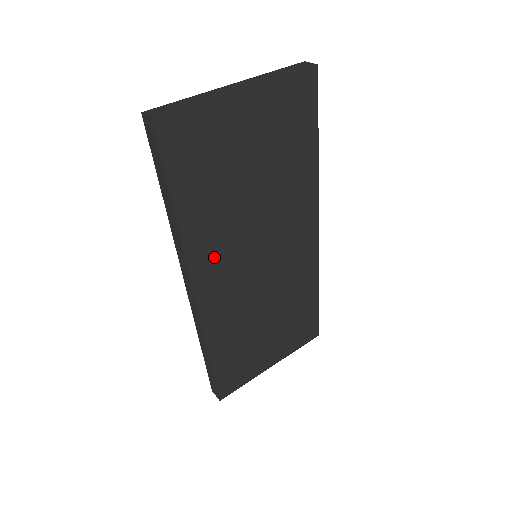
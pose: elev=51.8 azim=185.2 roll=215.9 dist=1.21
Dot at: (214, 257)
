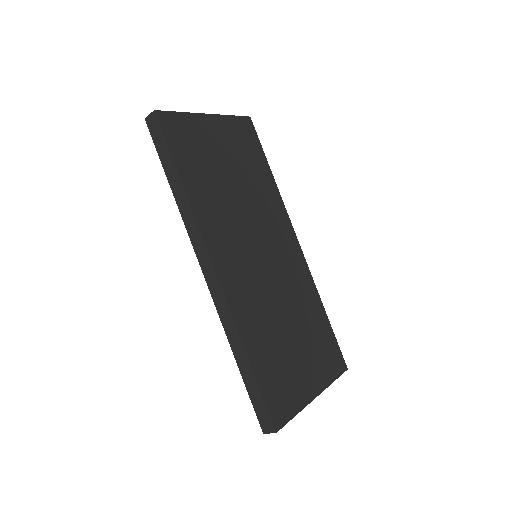
Dot at: (222, 236)
